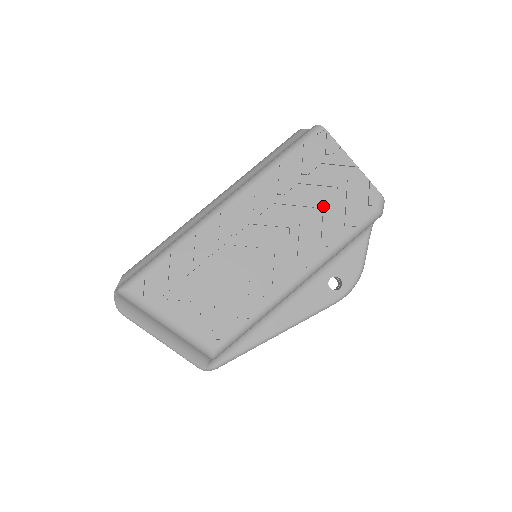
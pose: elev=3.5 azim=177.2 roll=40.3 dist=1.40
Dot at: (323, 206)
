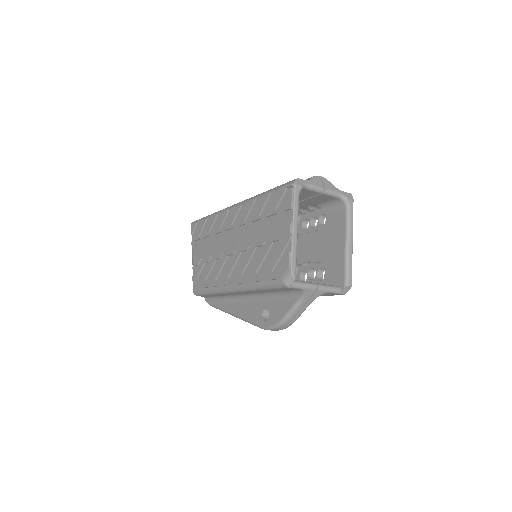
Dot at: (261, 247)
